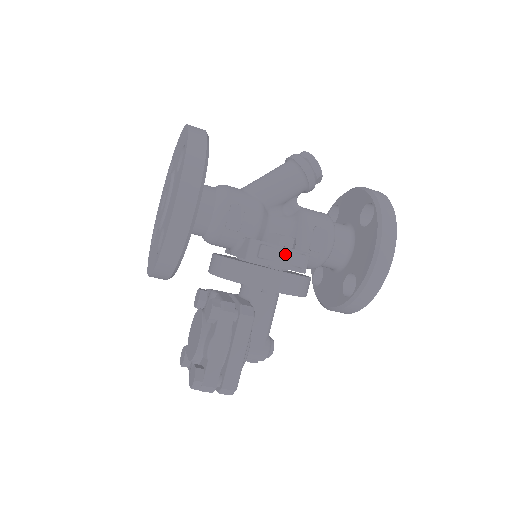
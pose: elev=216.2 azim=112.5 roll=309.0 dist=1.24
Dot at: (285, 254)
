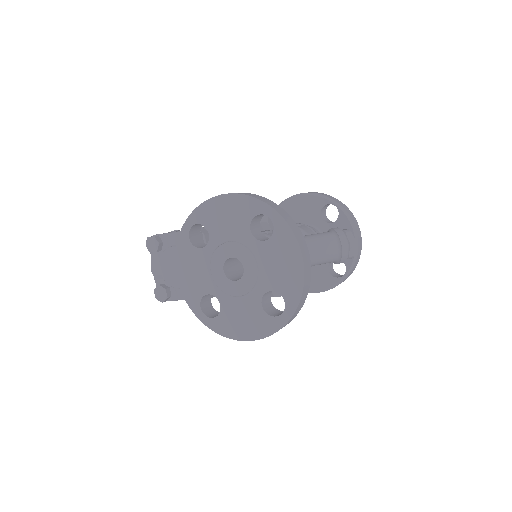
Dot at: occluded
